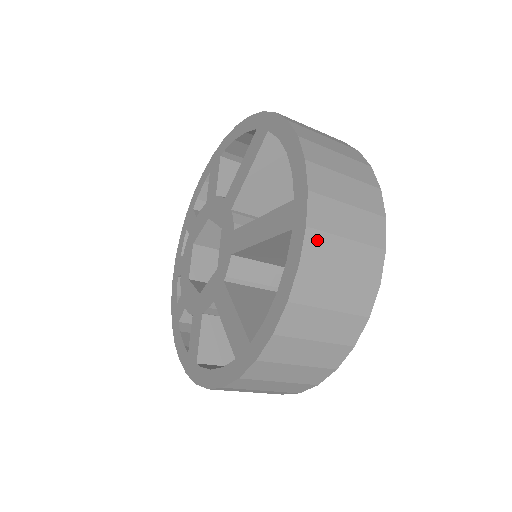
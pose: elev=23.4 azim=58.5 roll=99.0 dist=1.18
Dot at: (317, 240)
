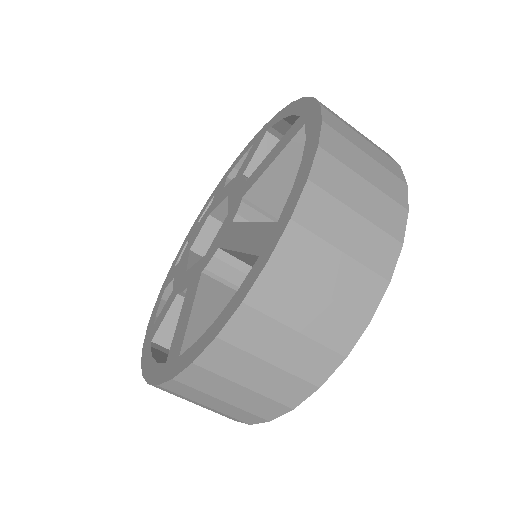
Dot at: (277, 281)
